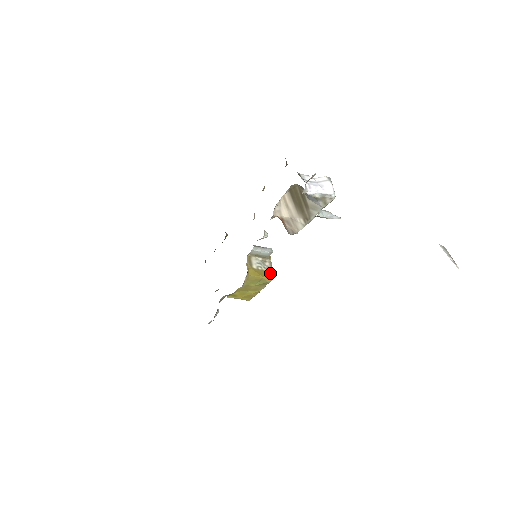
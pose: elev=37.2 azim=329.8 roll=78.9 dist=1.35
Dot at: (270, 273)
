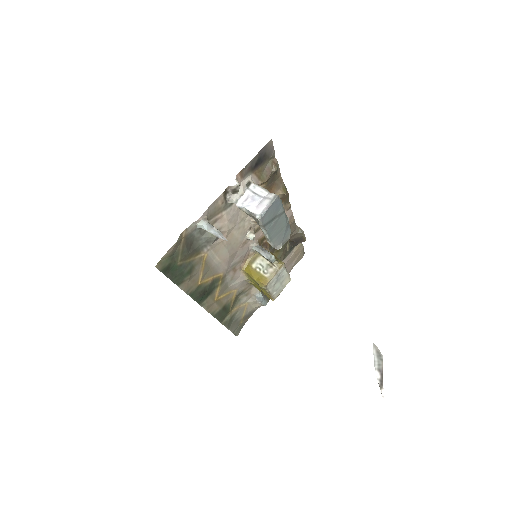
Dot at: (265, 279)
